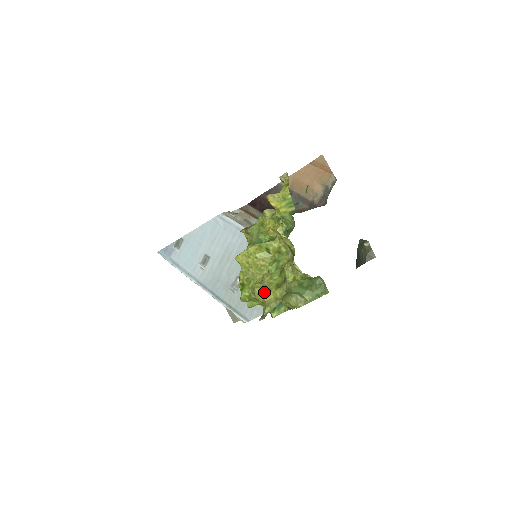
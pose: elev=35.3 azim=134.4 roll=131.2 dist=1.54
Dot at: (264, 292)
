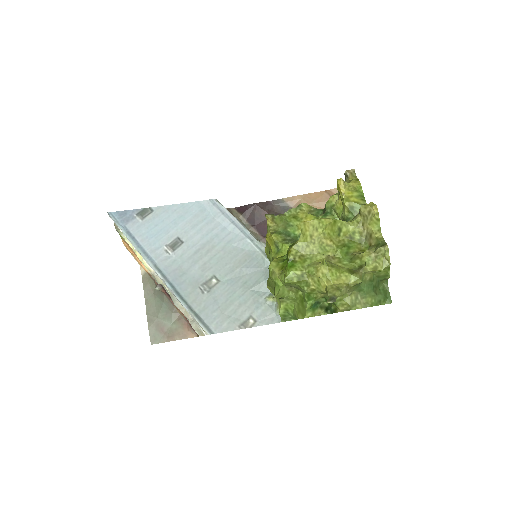
Dot at: (333, 273)
